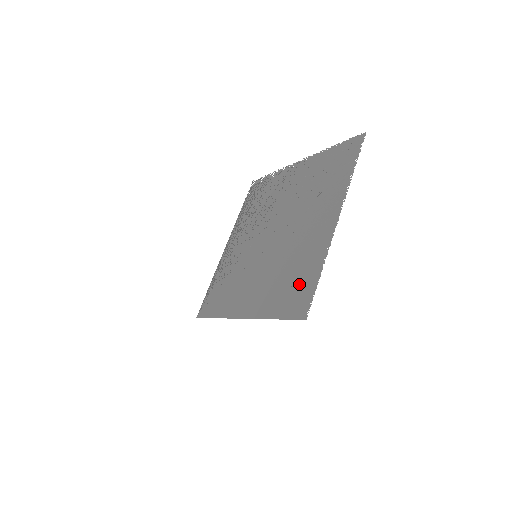
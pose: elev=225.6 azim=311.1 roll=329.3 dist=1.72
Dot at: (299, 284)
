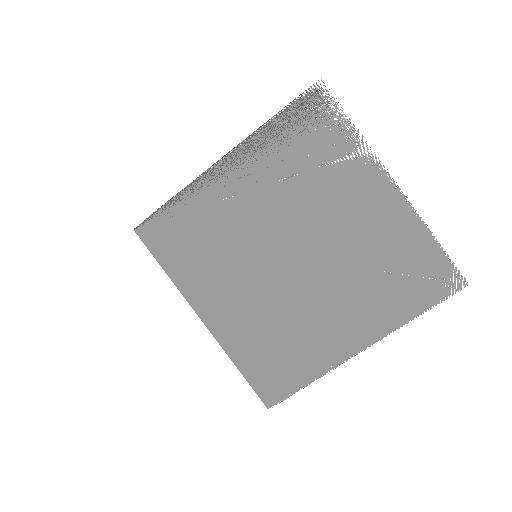
Dot at: (283, 368)
